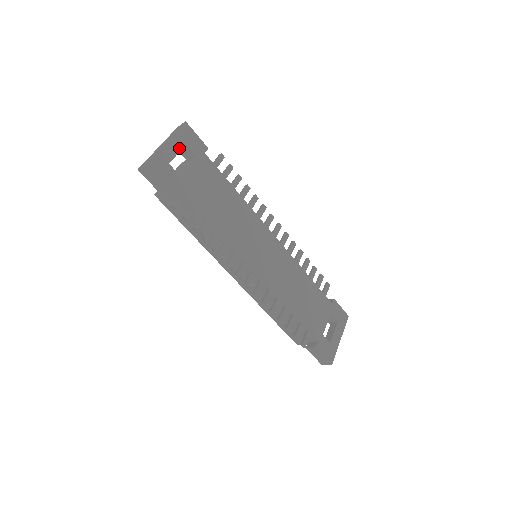
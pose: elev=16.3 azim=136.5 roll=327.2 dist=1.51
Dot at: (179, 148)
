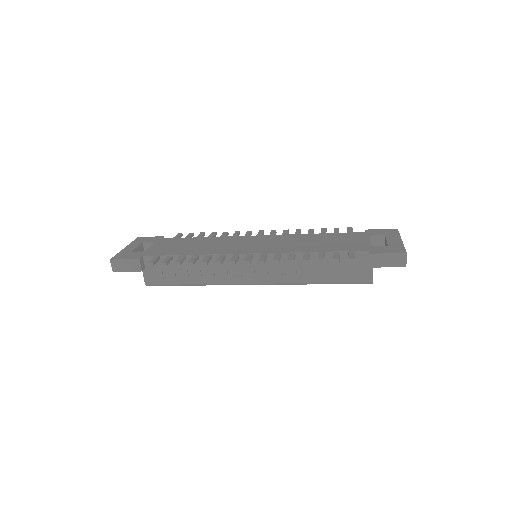
Dot at: (137, 246)
